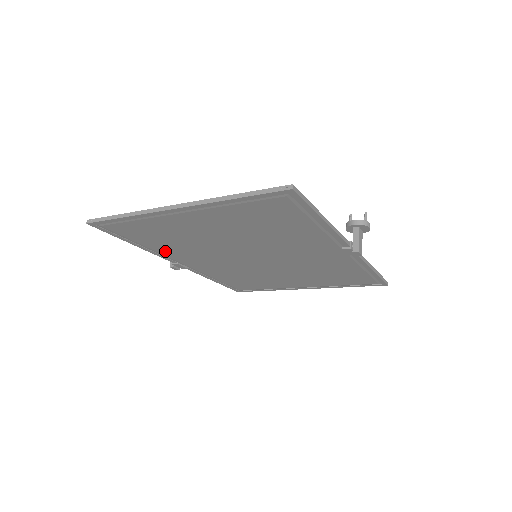
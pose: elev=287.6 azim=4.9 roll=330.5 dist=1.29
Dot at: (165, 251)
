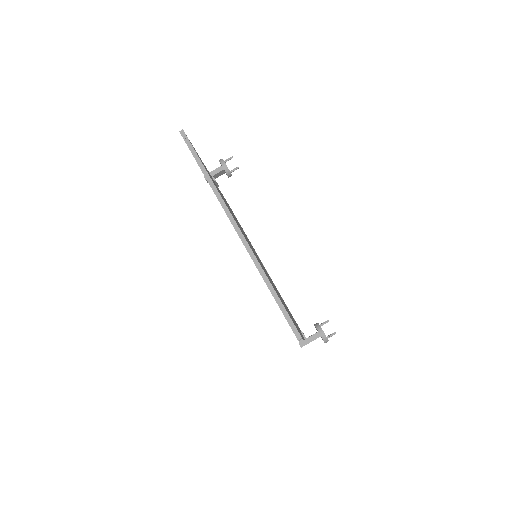
Dot at: occluded
